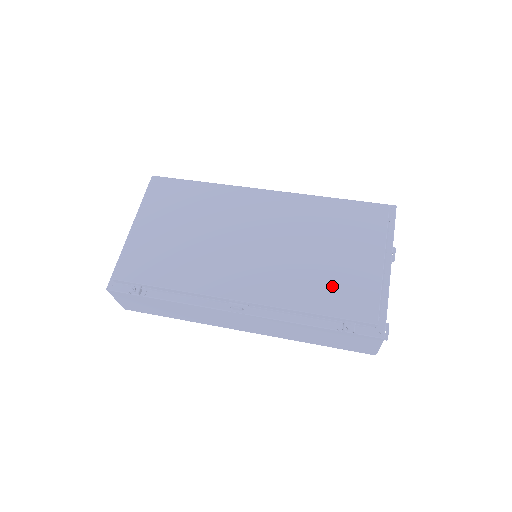
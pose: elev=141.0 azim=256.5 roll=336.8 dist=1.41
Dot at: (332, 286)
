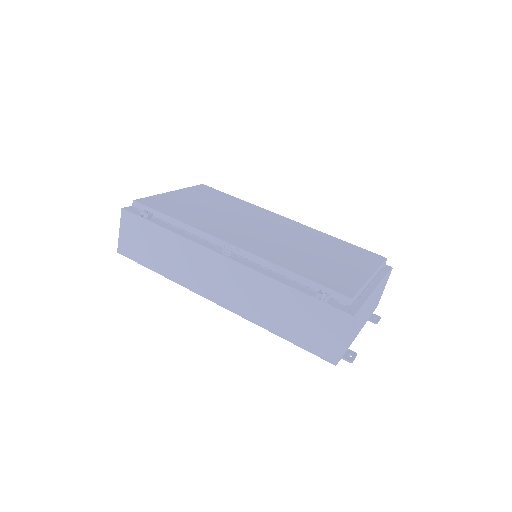
Dot at: (319, 269)
